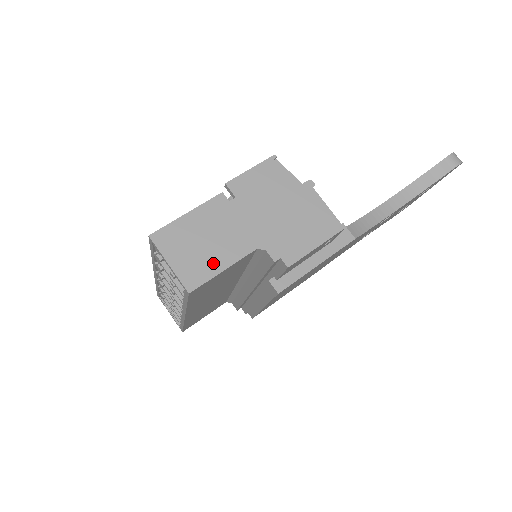
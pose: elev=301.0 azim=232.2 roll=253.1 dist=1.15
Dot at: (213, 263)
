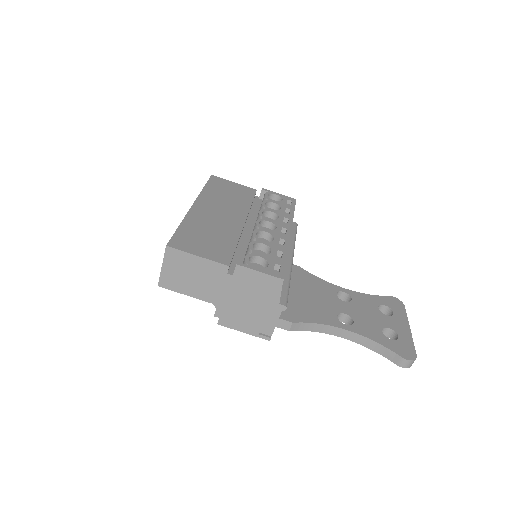
Dot at: (184, 287)
